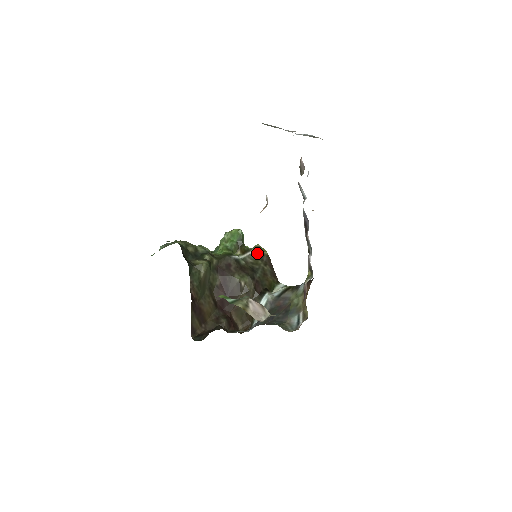
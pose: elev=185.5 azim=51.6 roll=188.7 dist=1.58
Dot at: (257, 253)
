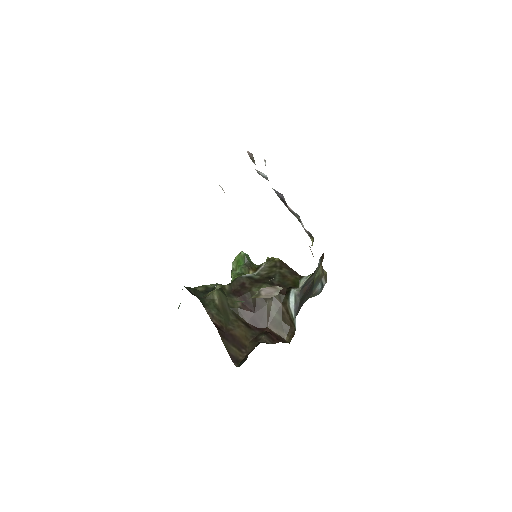
Dot at: (269, 264)
